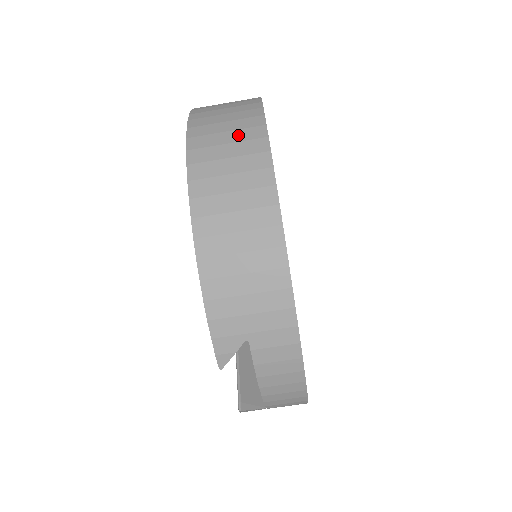
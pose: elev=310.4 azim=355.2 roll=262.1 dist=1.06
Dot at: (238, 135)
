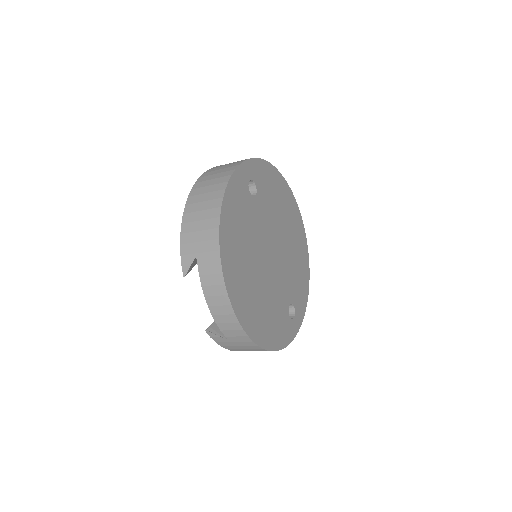
Dot at: (228, 166)
